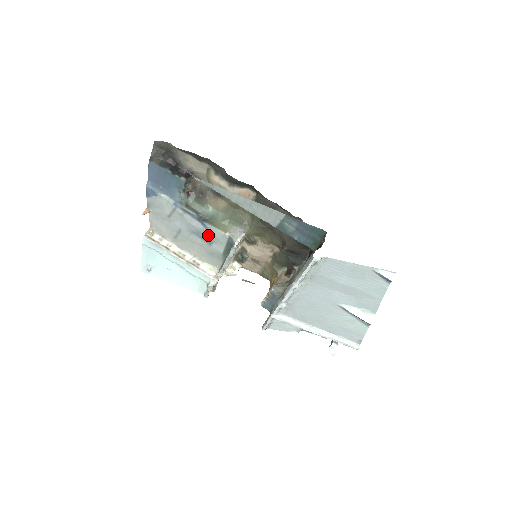
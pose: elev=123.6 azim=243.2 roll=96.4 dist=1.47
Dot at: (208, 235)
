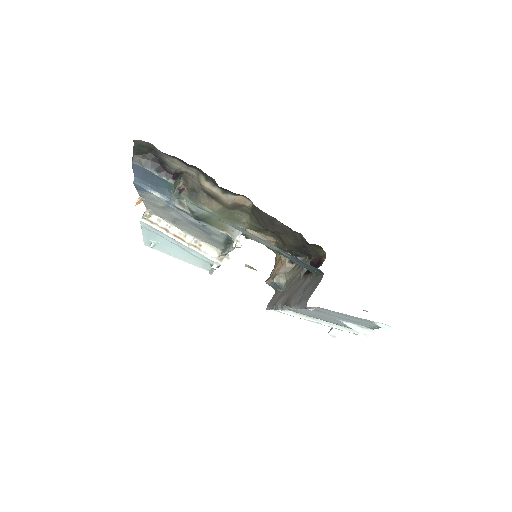
Dot at: (206, 229)
